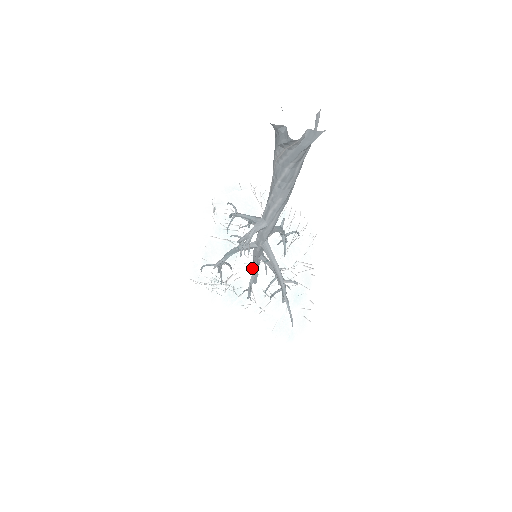
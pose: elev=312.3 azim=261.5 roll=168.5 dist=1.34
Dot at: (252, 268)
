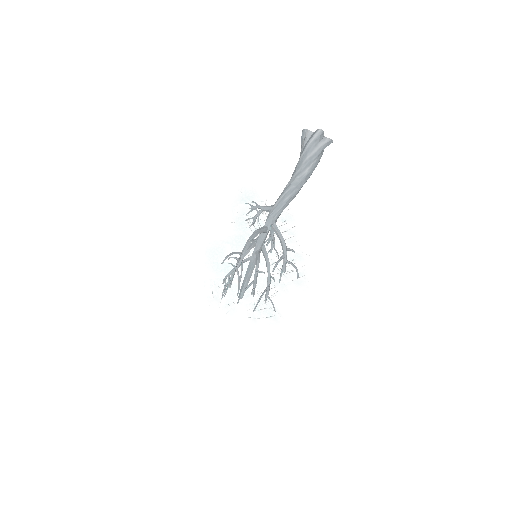
Dot at: occluded
